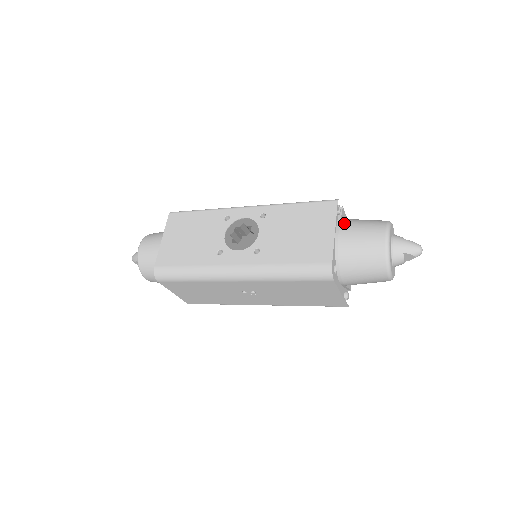
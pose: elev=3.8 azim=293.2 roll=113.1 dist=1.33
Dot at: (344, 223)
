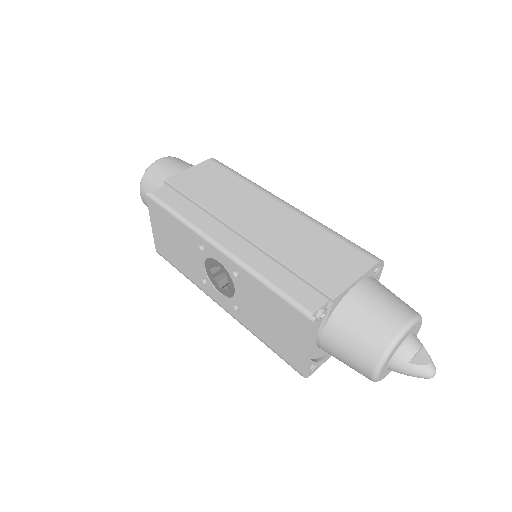
Dot at: (331, 324)
